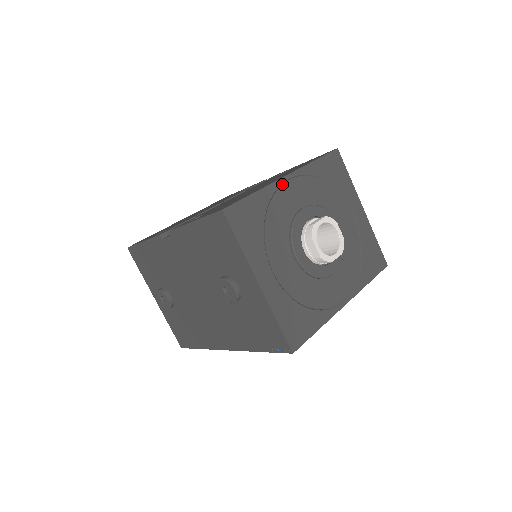
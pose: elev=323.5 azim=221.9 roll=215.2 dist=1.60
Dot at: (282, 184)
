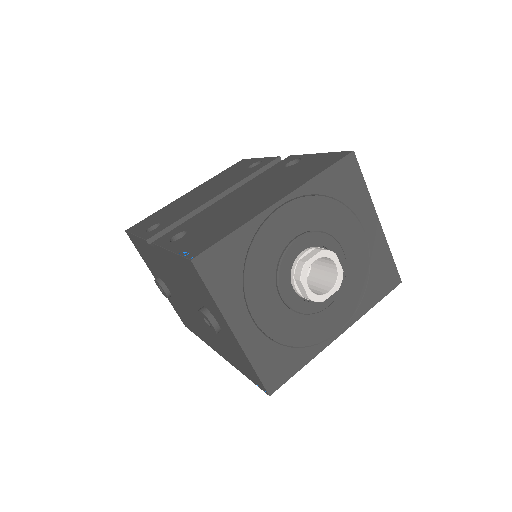
Dot at: (271, 213)
